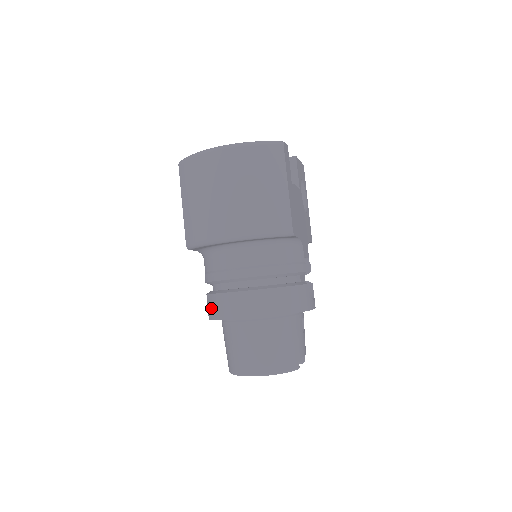
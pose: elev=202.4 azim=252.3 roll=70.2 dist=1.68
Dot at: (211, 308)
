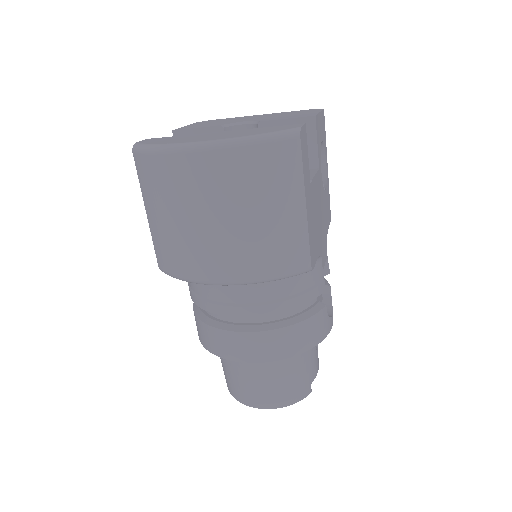
Dot at: (200, 333)
